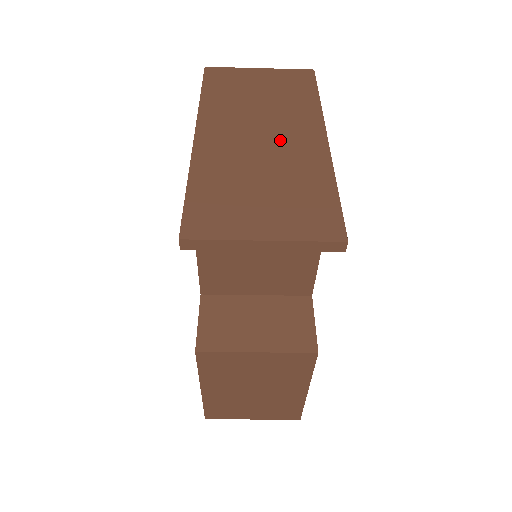
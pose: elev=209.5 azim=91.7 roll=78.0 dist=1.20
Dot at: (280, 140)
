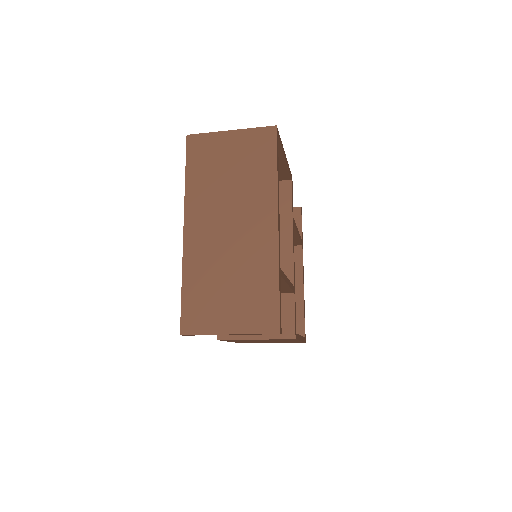
Dot at: (243, 231)
